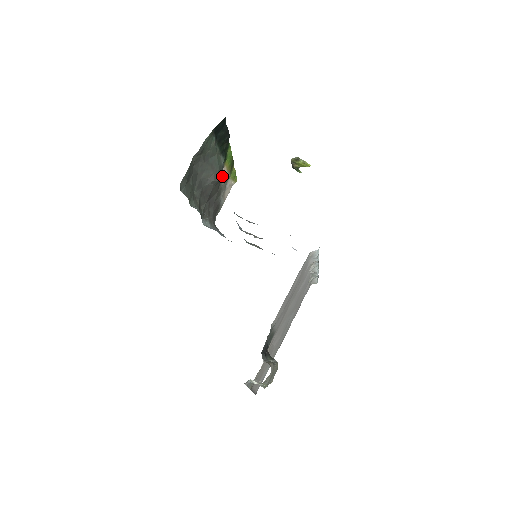
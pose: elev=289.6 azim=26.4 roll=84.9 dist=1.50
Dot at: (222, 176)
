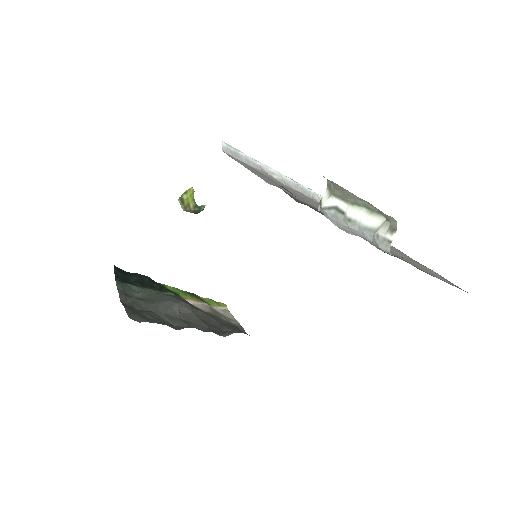
Dot at: occluded
